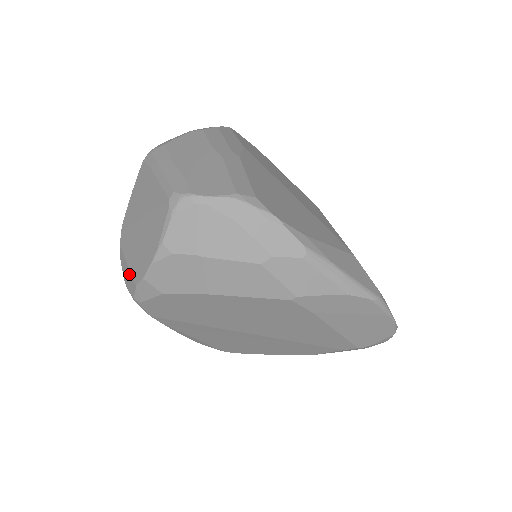
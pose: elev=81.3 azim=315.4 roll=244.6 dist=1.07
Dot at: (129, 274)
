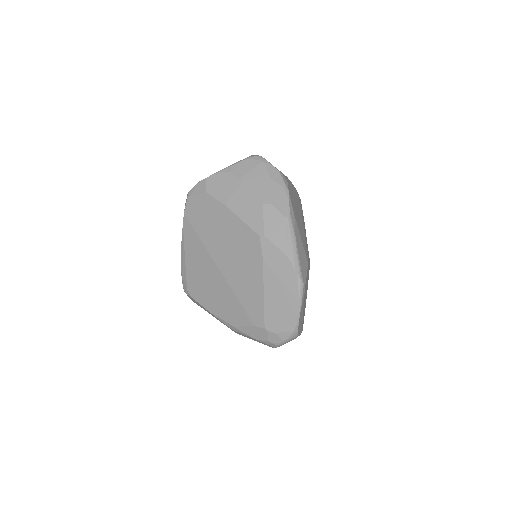
Dot at: occluded
